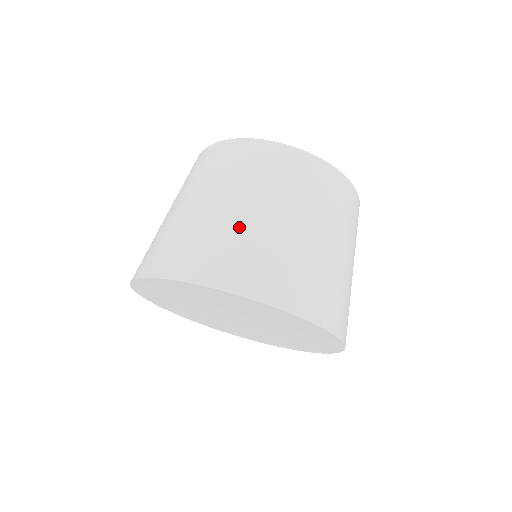
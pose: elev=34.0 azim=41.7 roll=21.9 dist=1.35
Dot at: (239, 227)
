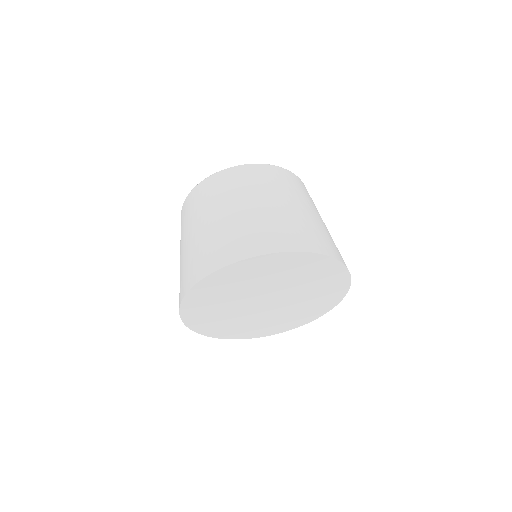
Dot at: (300, 216)
